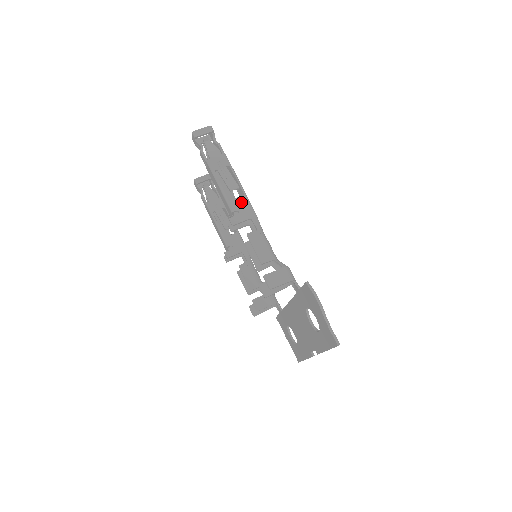
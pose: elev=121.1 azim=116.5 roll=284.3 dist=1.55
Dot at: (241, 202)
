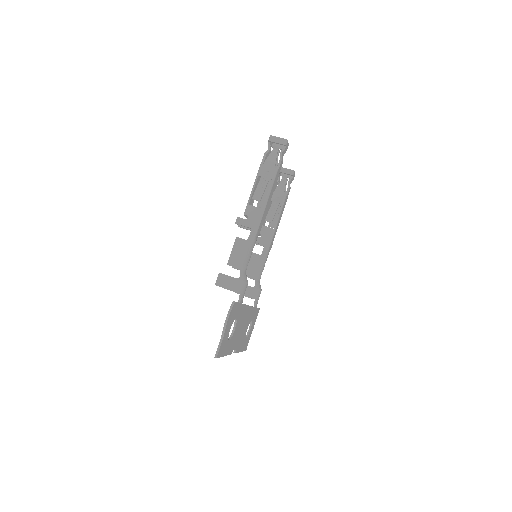
Dot at: (256, 212)
